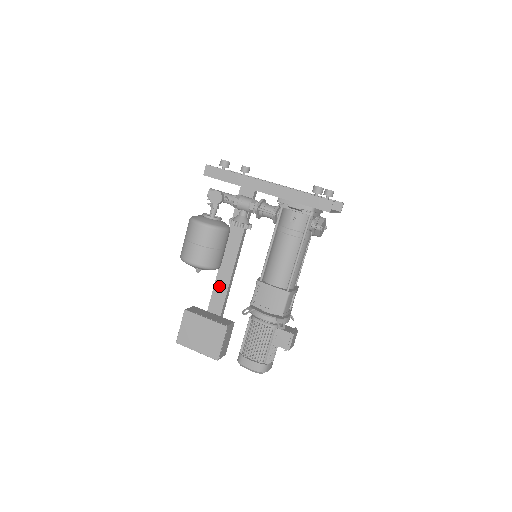
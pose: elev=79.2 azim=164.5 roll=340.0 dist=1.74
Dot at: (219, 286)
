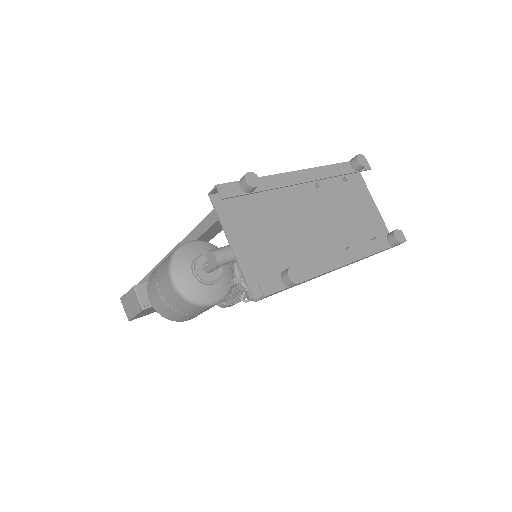
Dot at: occluded
